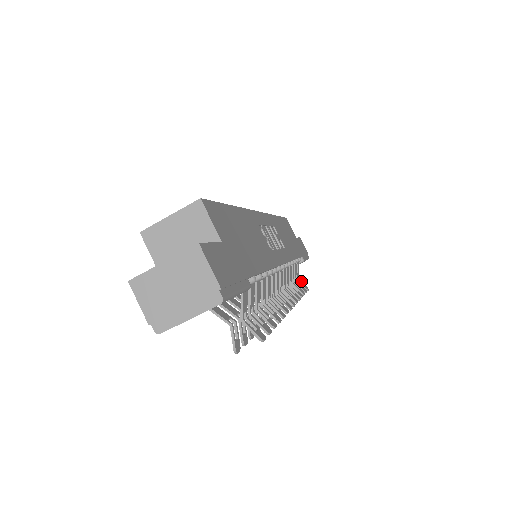
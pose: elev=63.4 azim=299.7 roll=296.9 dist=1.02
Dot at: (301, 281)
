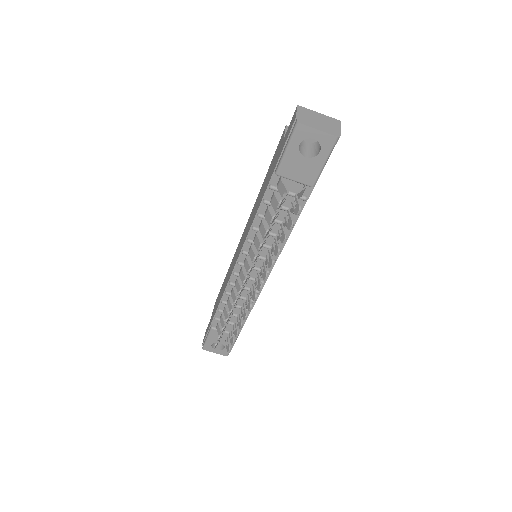
Dot at: (227, 344)
